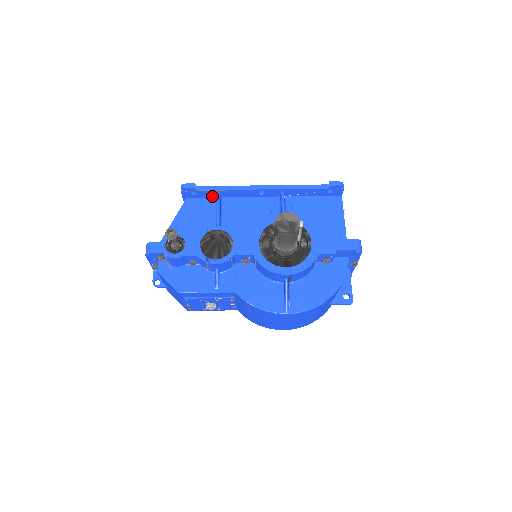
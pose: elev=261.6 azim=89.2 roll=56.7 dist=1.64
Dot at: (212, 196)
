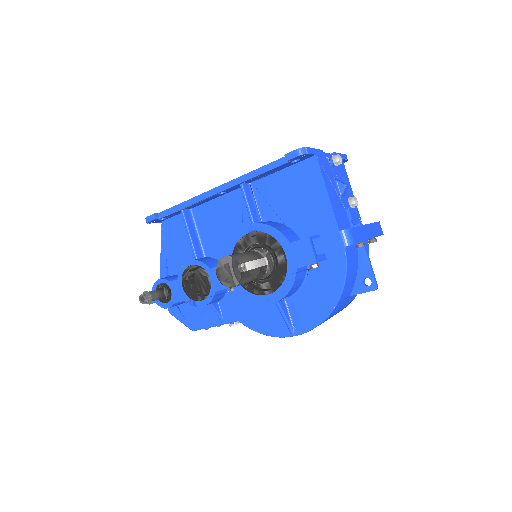
Dot at: occluded
